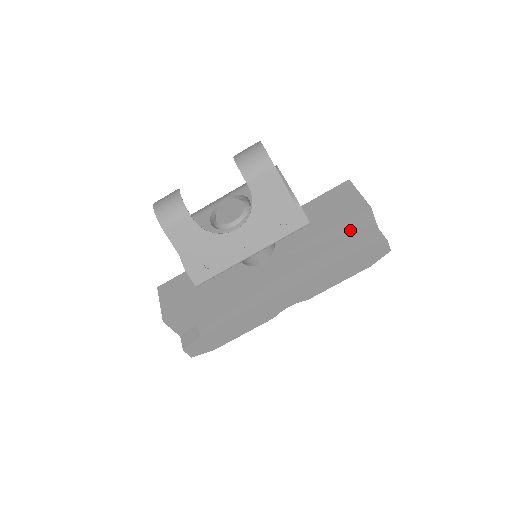
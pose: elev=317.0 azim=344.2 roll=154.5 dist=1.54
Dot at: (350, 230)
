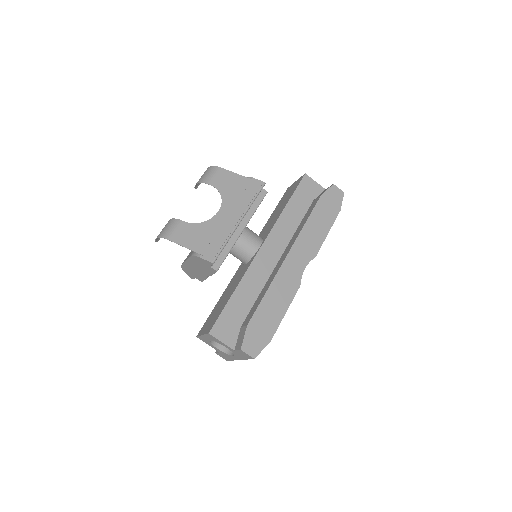
Dot at: (305, 196)
